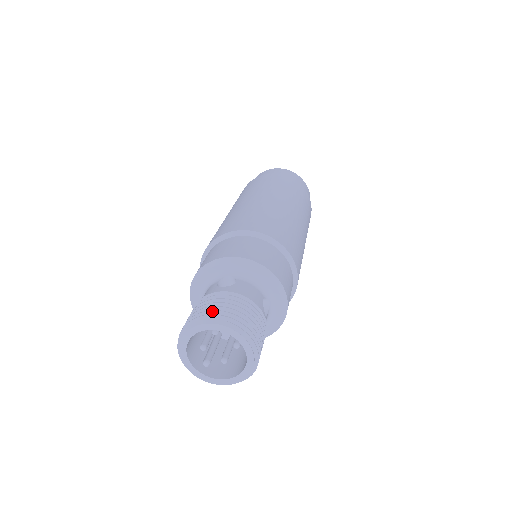
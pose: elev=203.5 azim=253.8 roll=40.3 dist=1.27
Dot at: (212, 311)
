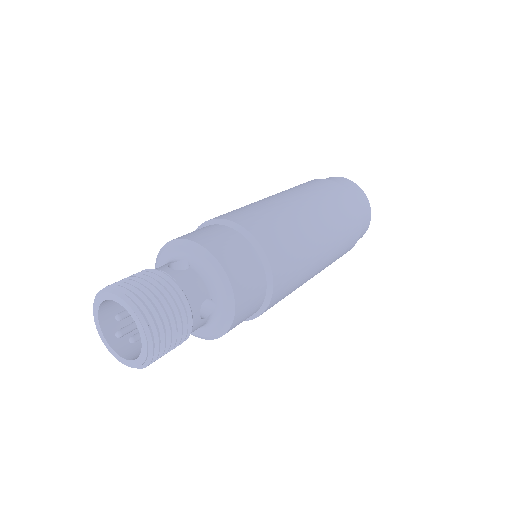
Dot at: (131, 285)
